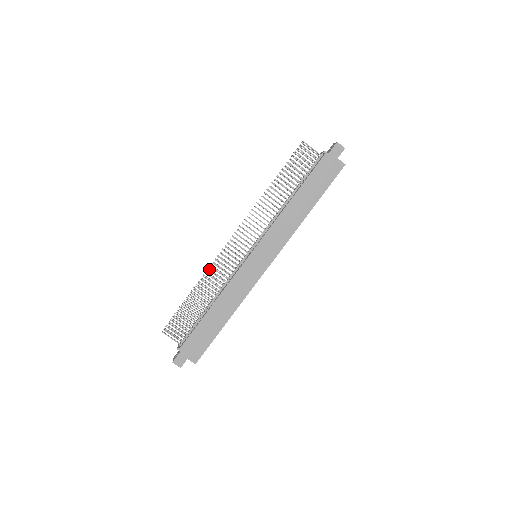
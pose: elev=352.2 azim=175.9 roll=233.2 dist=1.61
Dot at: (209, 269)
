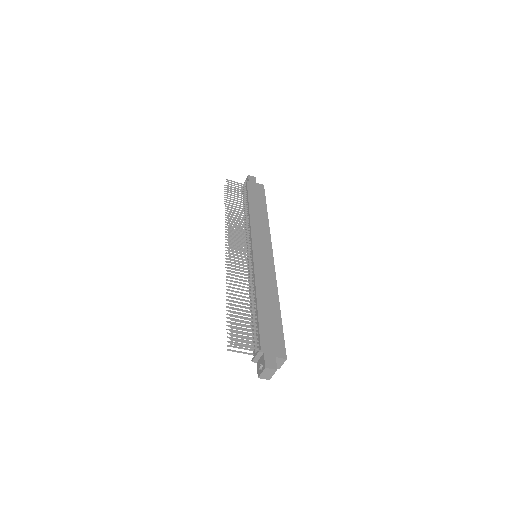
Dot at: (227, 280)
